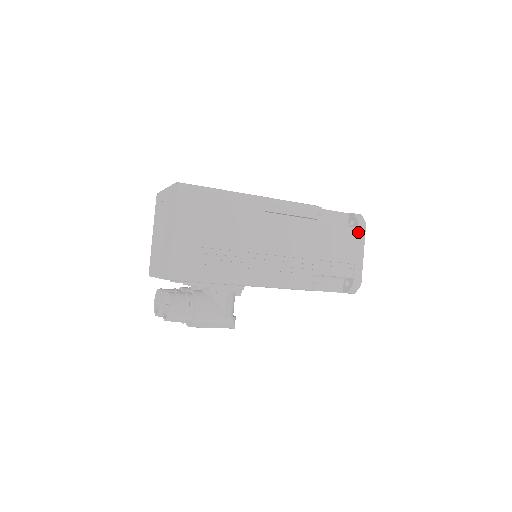
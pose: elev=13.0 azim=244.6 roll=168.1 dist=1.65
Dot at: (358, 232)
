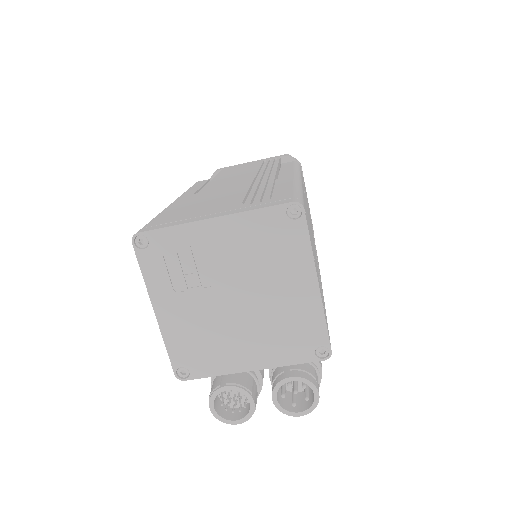
Dot at: occluded
